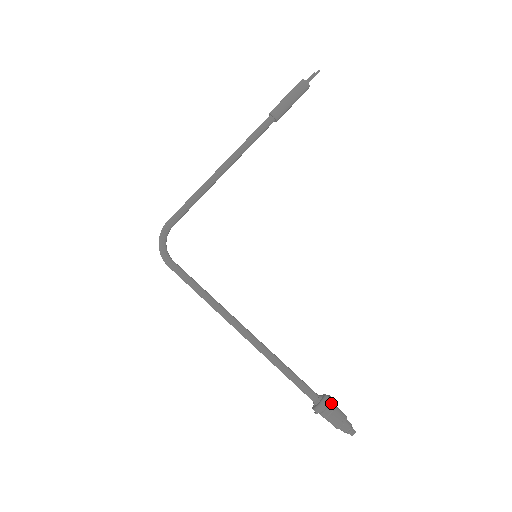
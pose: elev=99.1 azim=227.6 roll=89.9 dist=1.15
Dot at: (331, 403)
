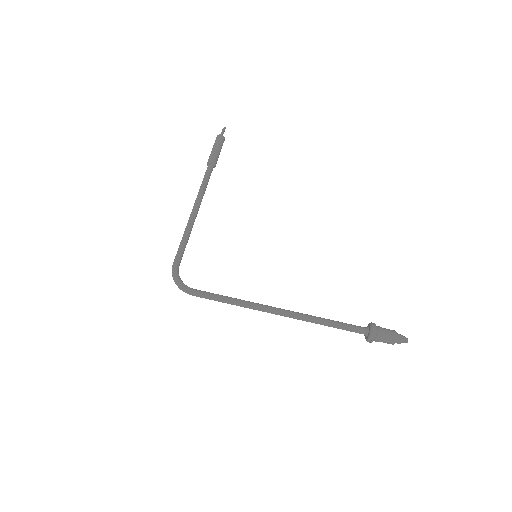
Dot at: (378, 326)
